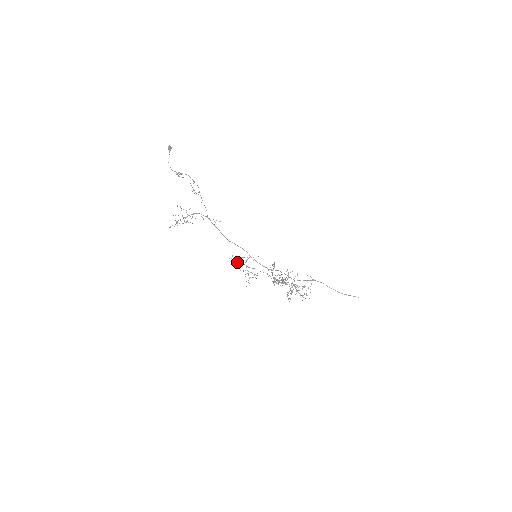
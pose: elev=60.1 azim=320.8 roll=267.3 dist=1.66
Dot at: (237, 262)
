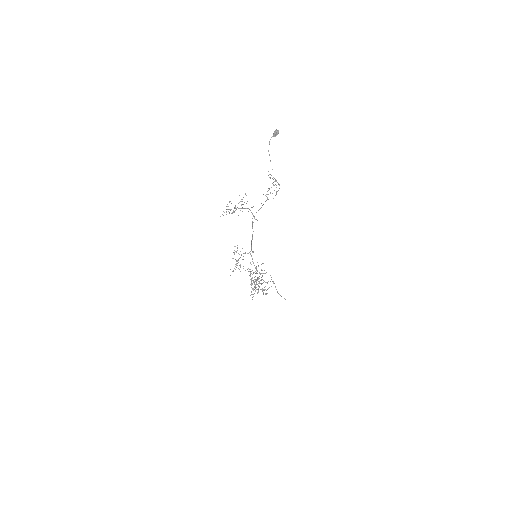
Dot at: occluded
